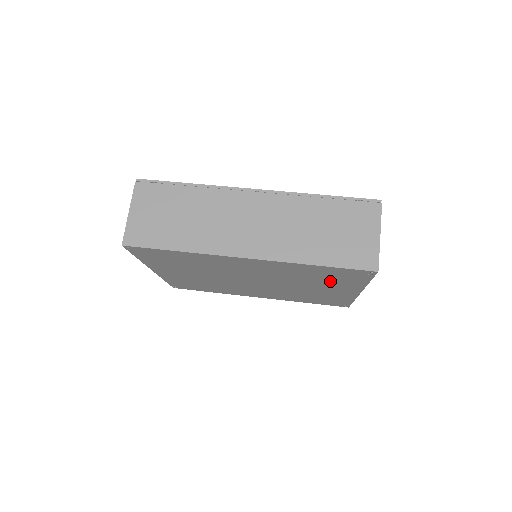
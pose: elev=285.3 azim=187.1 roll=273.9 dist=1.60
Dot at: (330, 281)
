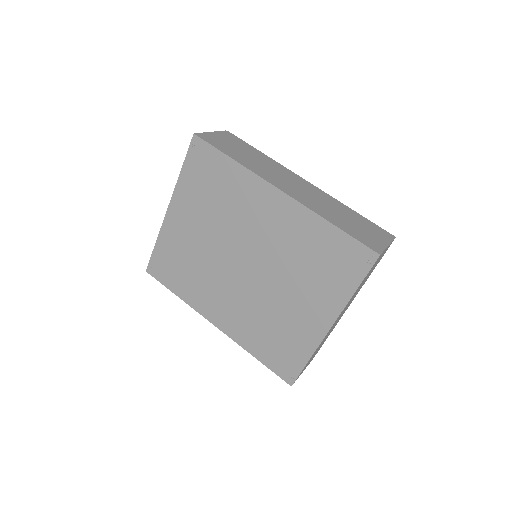
Dot at: (320, 278)
